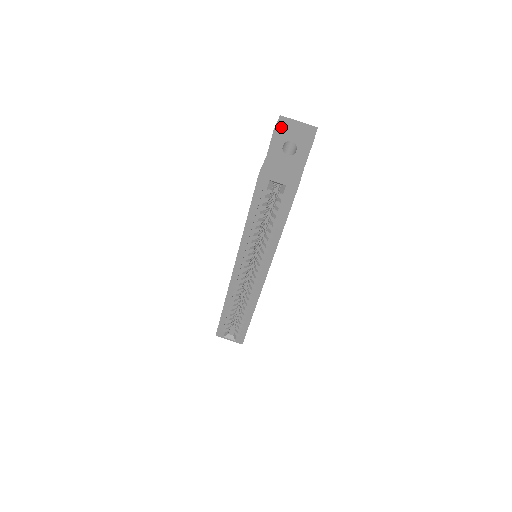
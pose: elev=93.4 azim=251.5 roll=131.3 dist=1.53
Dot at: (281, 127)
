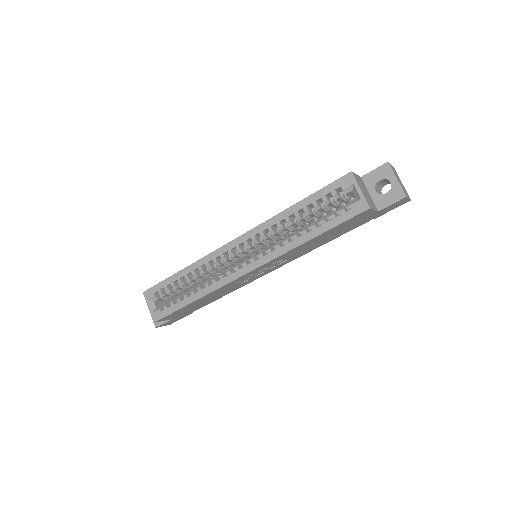
Dot at: (392, 167)
